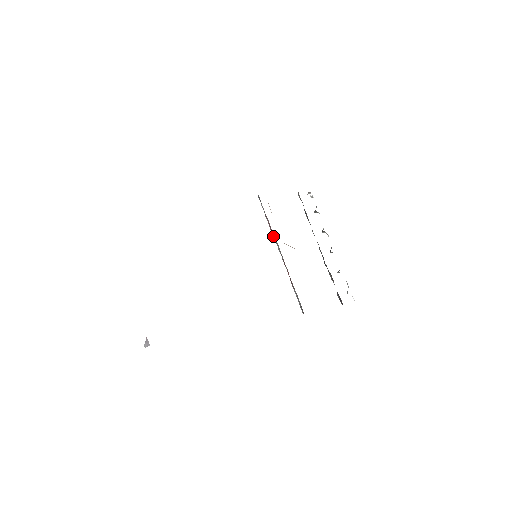
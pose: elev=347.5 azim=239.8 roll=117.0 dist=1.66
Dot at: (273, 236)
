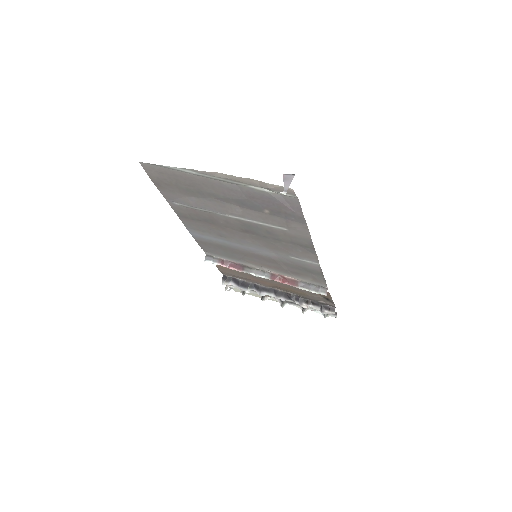
Dot at: (244, 271)
